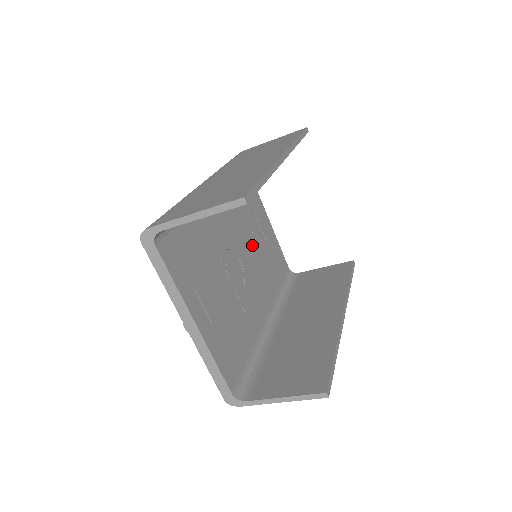
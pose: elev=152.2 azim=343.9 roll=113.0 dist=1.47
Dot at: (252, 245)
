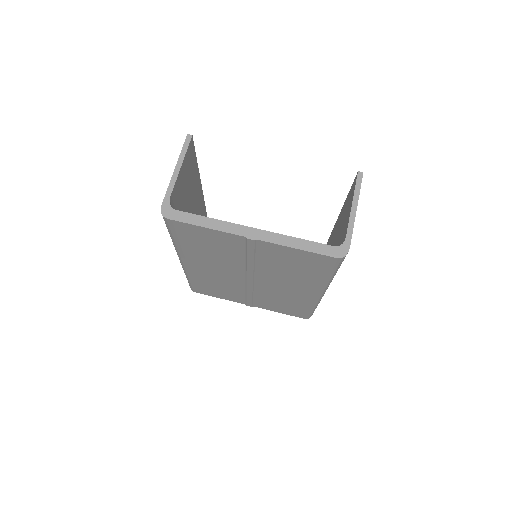
Dot at: occluded
